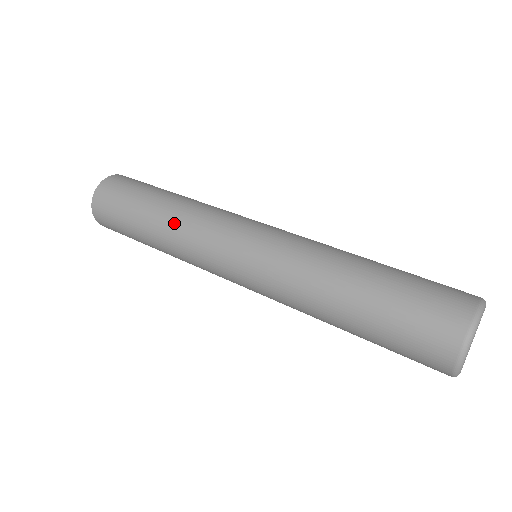
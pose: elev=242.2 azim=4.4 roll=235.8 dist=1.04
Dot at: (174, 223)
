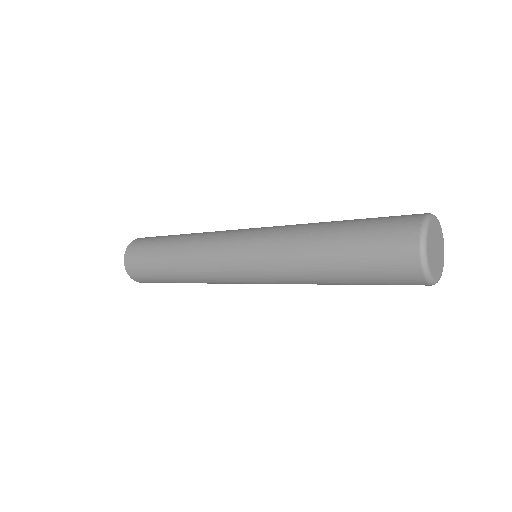
Dot at: (194, 236)
